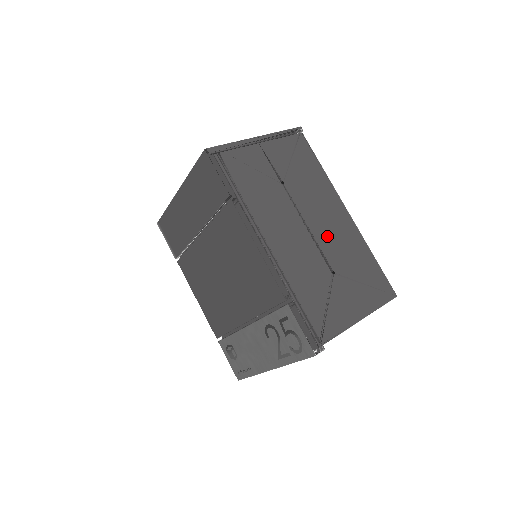
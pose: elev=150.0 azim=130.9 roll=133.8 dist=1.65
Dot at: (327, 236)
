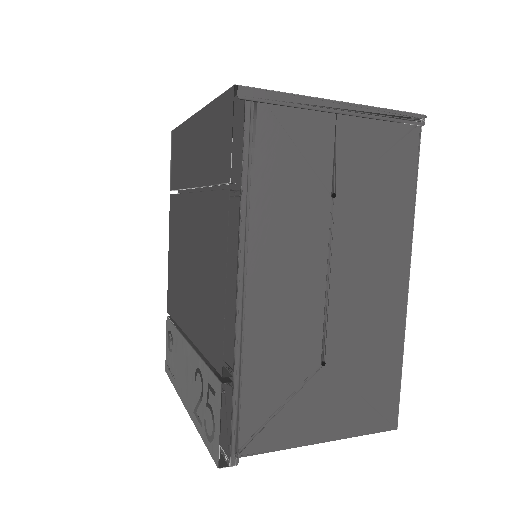
Dot at: (351, 306)
